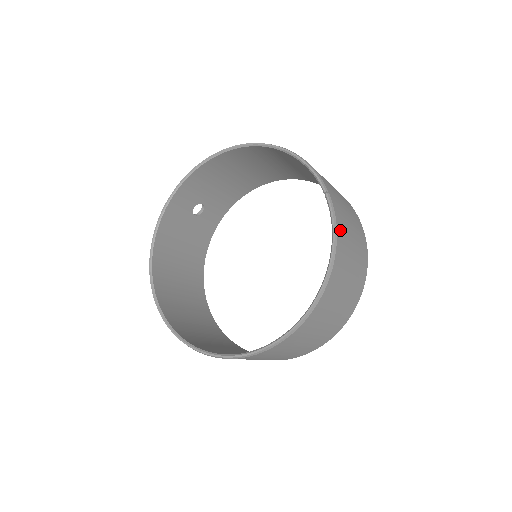
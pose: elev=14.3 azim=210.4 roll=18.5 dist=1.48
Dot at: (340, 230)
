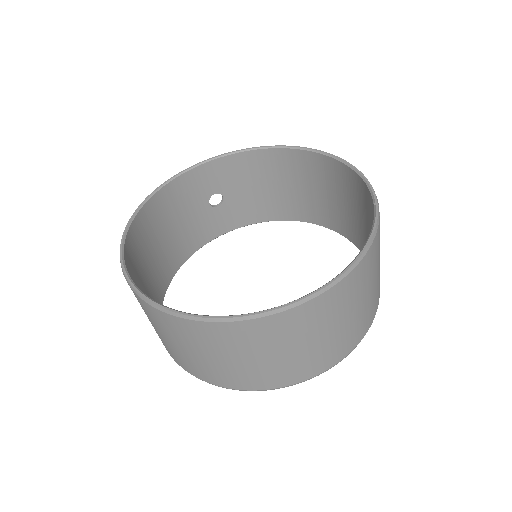
Dot at: (375, 244)
